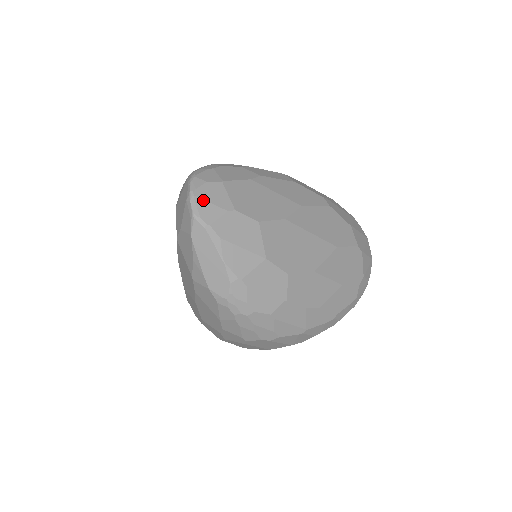
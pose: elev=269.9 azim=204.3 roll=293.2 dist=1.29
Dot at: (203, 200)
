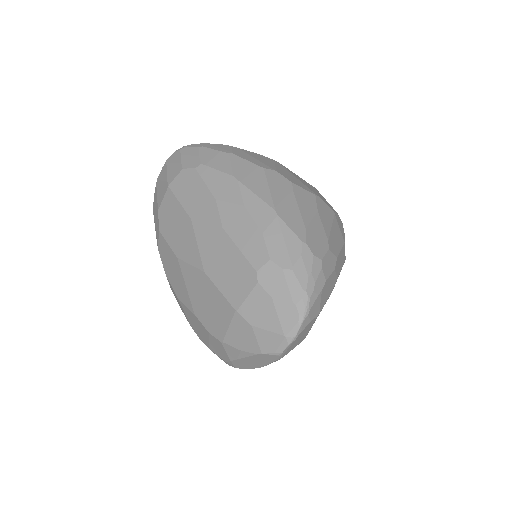
Dot at: (297, 341)
